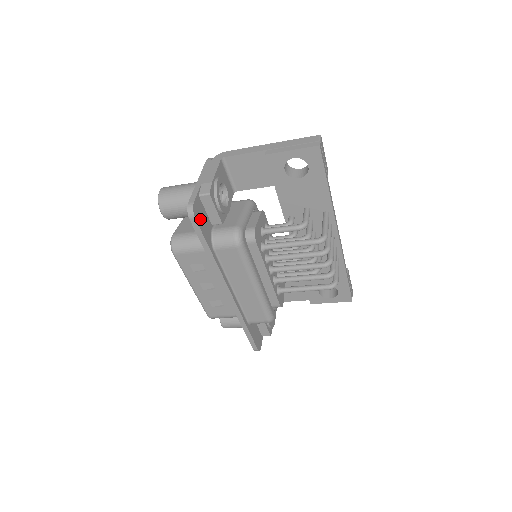
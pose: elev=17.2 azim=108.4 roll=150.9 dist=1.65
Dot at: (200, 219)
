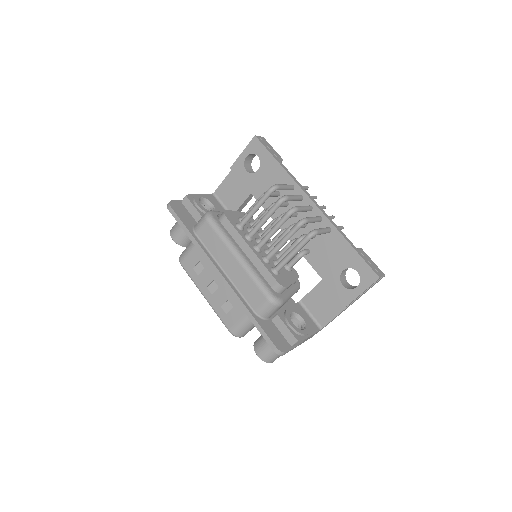
Dot at: (179, 211)
